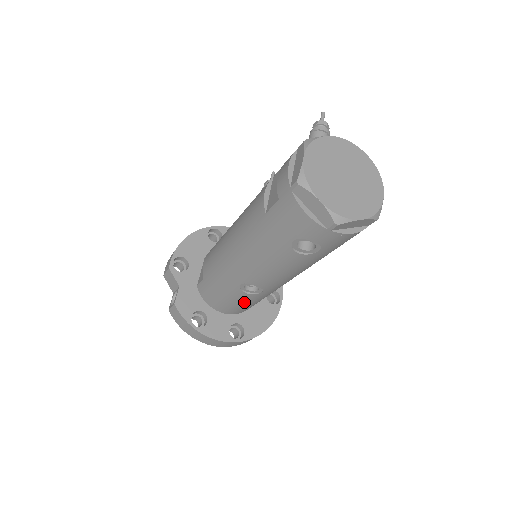
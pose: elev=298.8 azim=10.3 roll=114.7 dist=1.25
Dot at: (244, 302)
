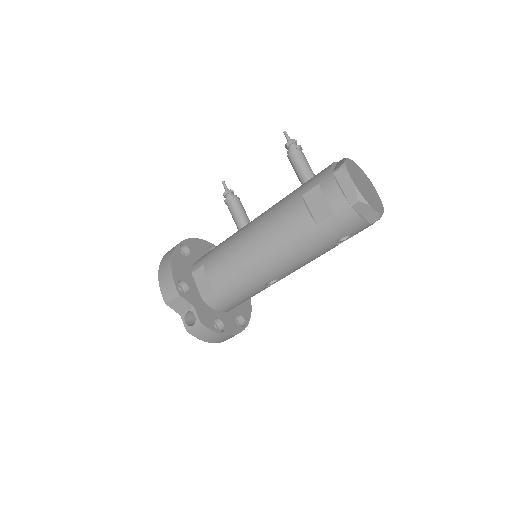
Dot at: occluded
